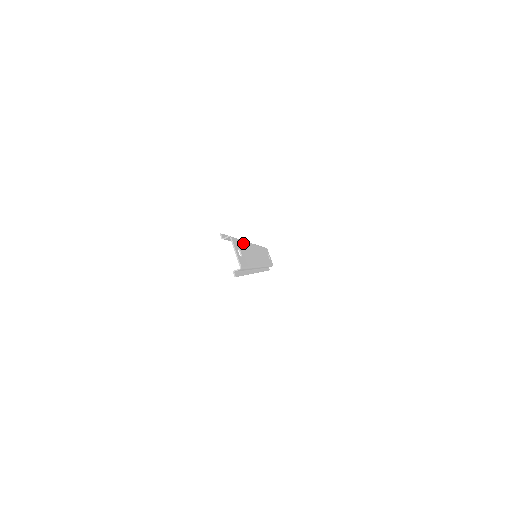
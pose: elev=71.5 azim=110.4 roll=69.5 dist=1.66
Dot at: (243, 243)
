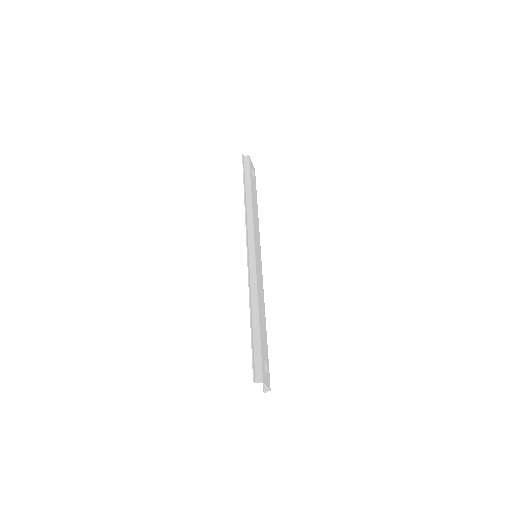
Dot at: (260, 324)
